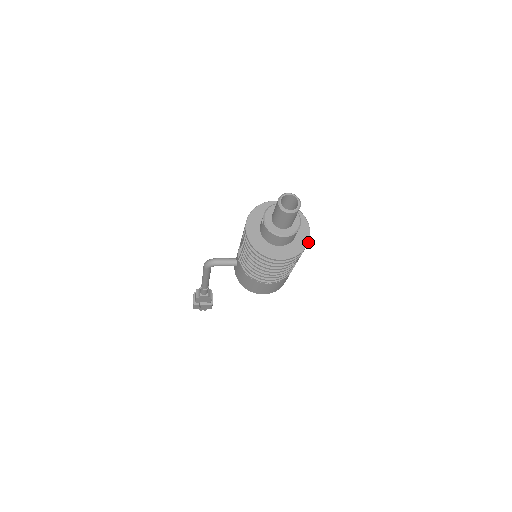
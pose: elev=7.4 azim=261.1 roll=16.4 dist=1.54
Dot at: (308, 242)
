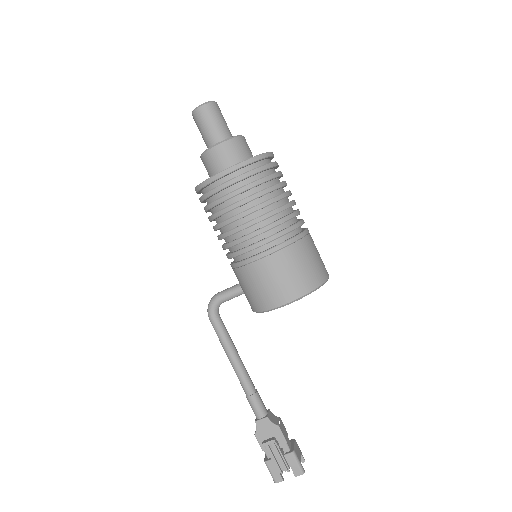
Dot at: (266, 153)
